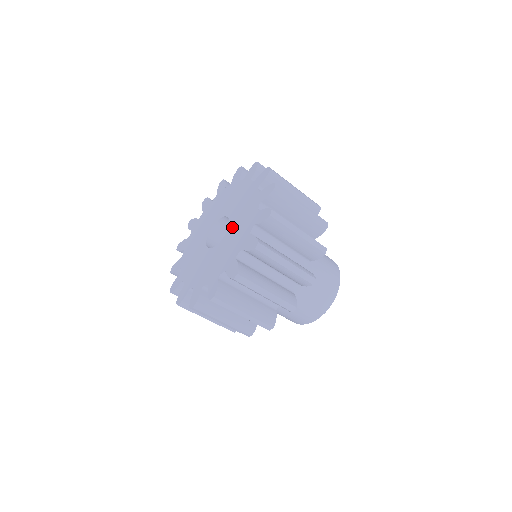
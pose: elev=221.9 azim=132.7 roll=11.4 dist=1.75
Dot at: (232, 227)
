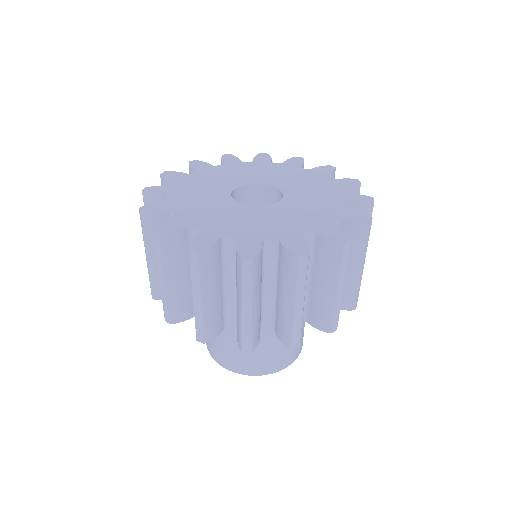
Dot at: (291, 202)
